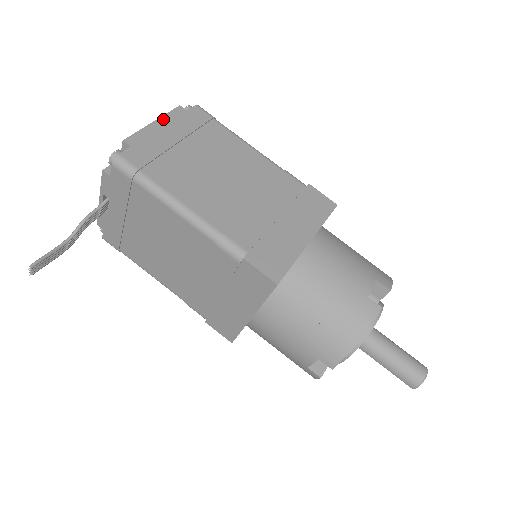
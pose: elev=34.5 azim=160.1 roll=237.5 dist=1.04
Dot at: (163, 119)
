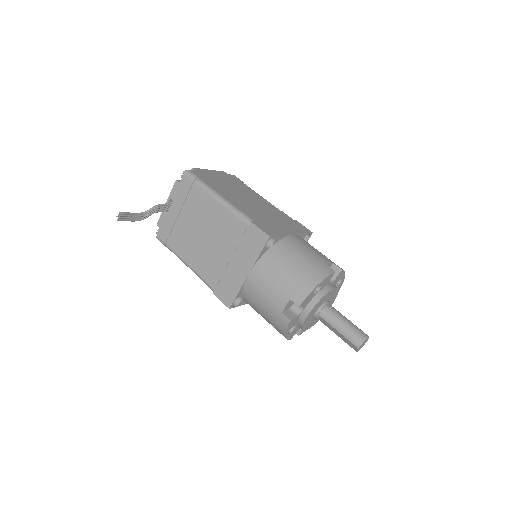
Dot at: (215, 171)
